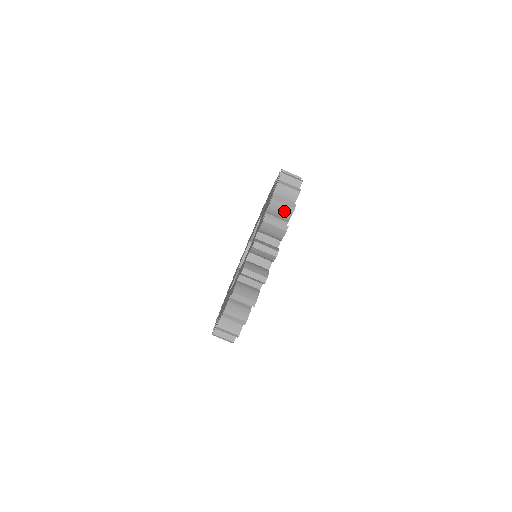
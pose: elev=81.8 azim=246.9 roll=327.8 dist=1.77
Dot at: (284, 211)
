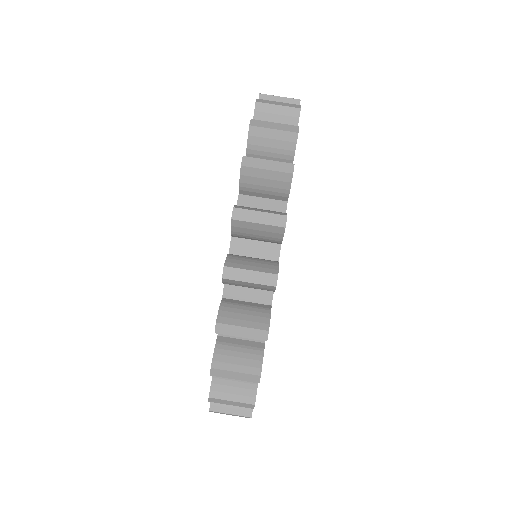
Dot at: (256, 287)
